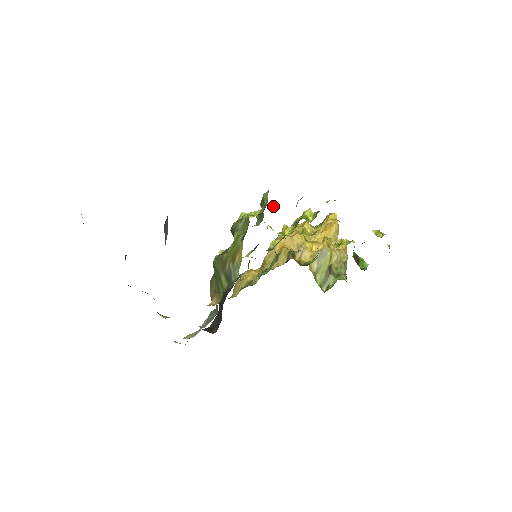
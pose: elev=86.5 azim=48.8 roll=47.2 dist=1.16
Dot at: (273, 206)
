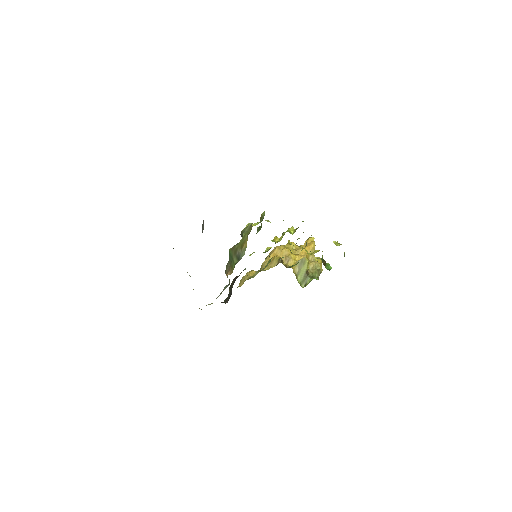
Dot at: occluded
